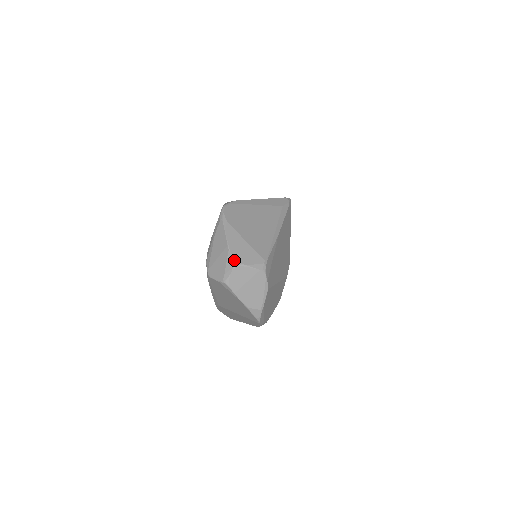
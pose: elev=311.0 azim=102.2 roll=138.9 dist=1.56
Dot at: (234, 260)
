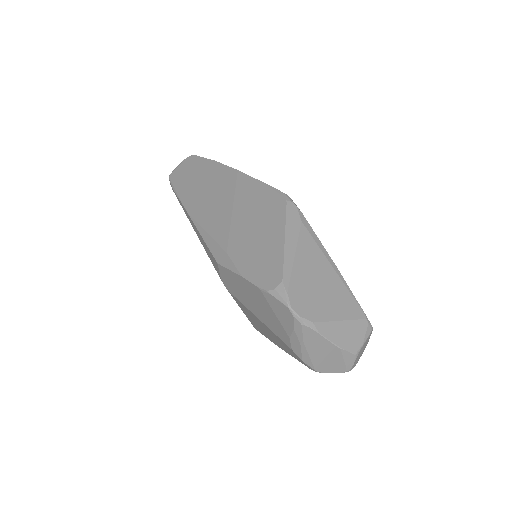
Dot at: (353, 353)
